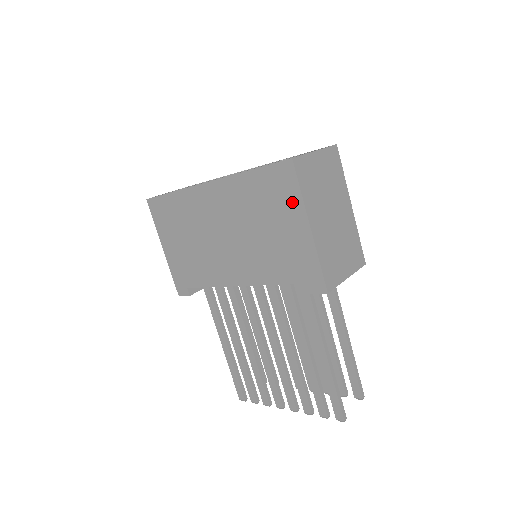
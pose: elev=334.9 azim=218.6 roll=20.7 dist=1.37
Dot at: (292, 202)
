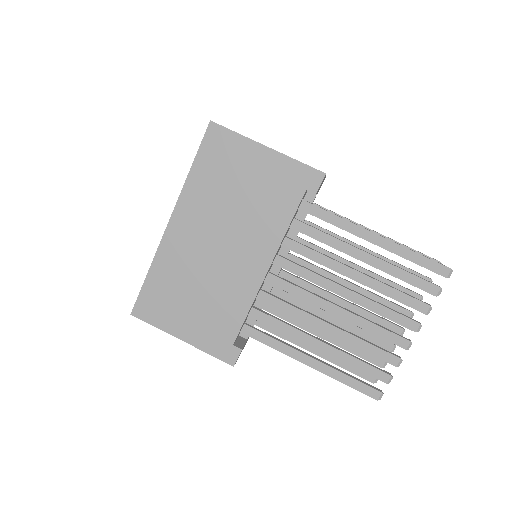
Dot at: (239, 147)
